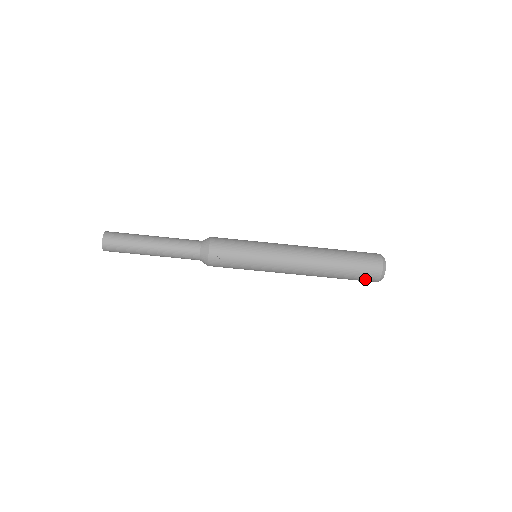
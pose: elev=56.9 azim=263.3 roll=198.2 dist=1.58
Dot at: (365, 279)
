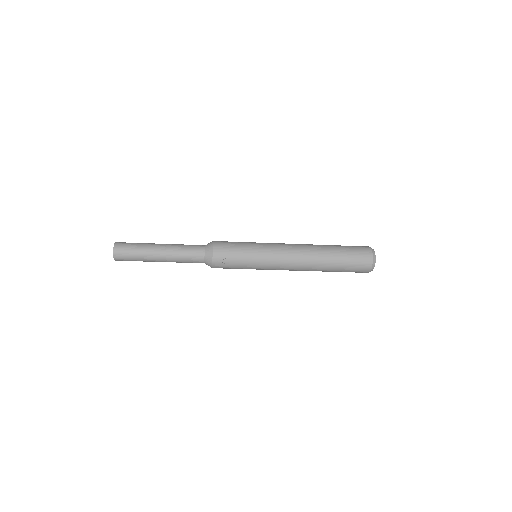
Dot at: (357, 272)
